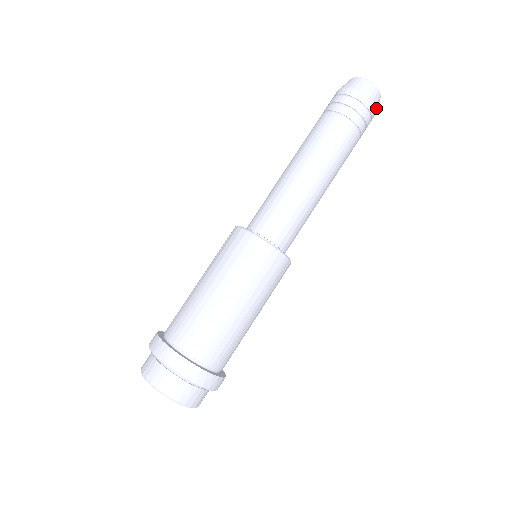
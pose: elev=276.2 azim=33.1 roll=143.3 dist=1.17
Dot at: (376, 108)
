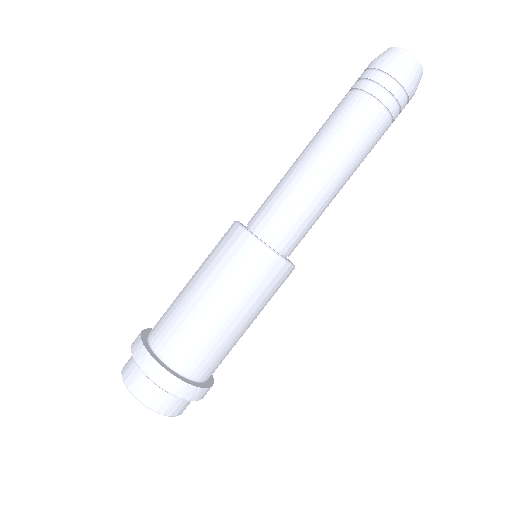
Dot at: (412, 79)
